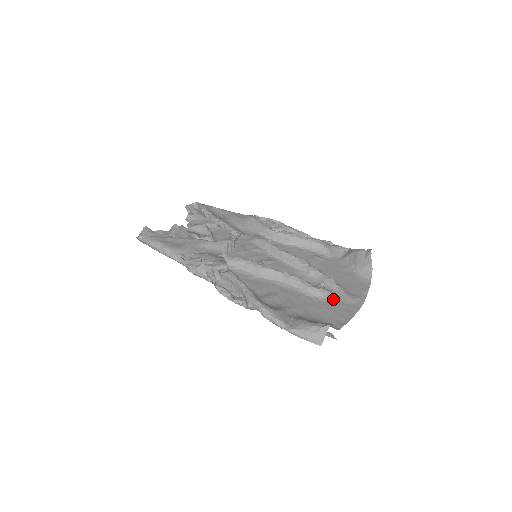
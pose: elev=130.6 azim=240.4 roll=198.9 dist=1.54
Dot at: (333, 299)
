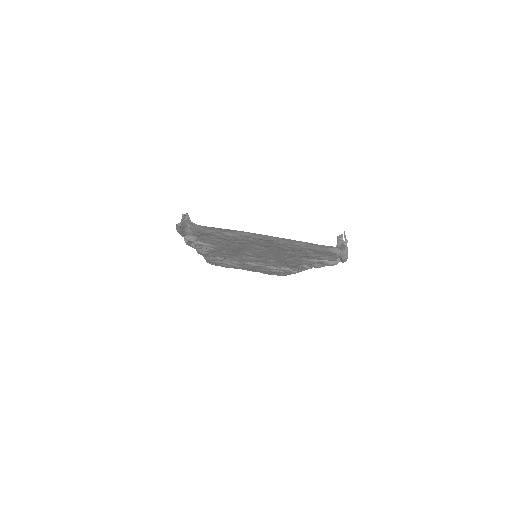
Dot at: occluded
